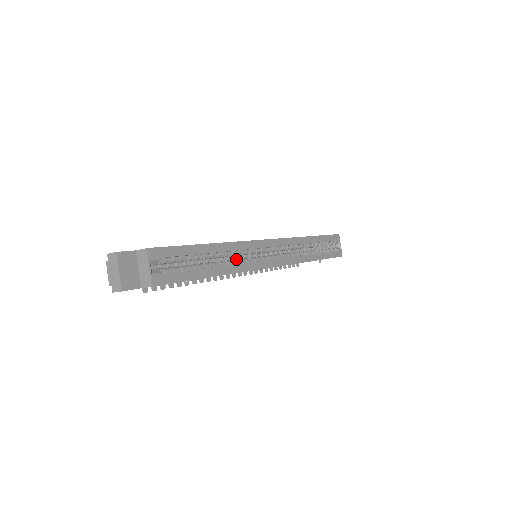
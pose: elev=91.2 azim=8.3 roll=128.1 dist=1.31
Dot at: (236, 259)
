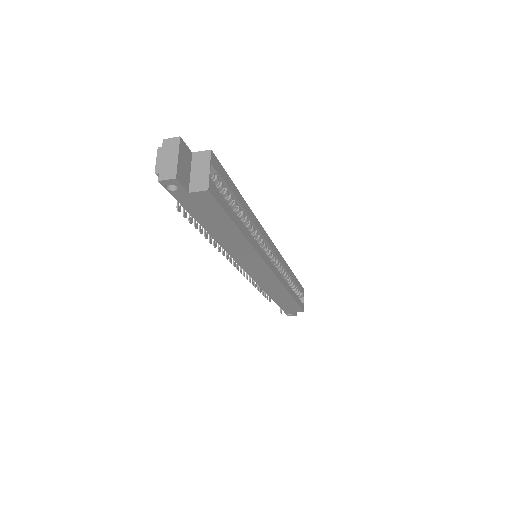
Dot at: occluded
